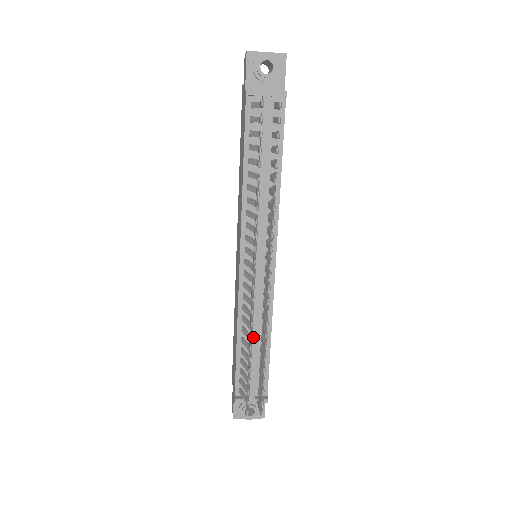
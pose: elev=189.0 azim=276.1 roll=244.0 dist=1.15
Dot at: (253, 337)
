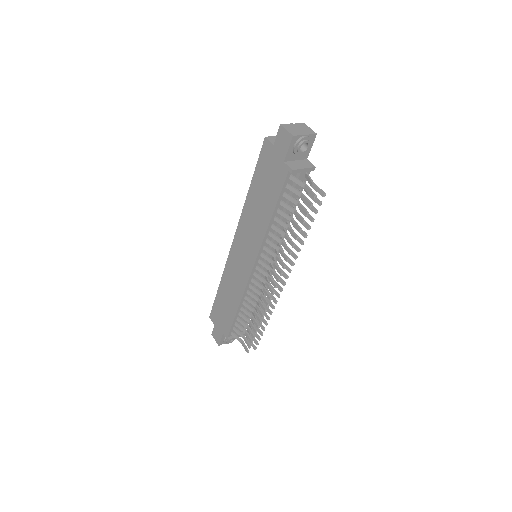
Dot at: occluded
